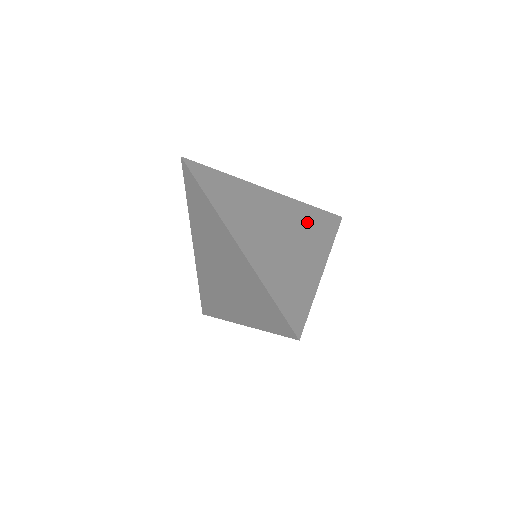
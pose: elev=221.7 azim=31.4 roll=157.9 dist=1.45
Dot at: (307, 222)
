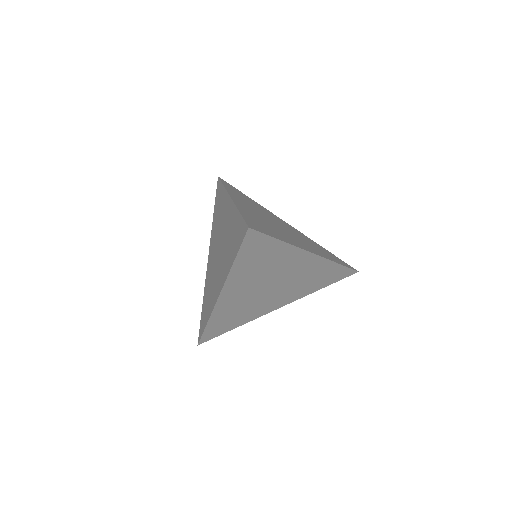
Dot at: (313, 244)
